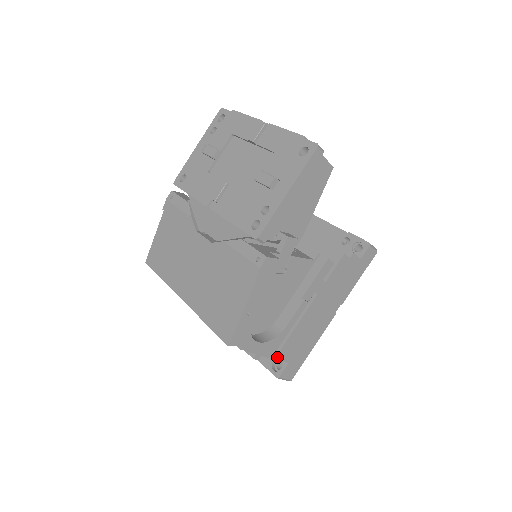
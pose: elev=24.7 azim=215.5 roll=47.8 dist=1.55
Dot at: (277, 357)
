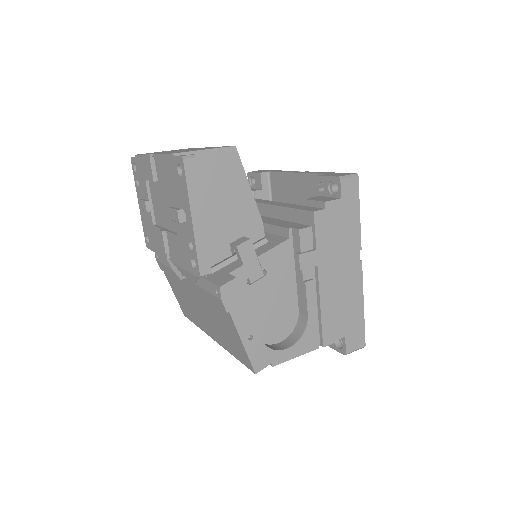
Dot at: (325, 342)
